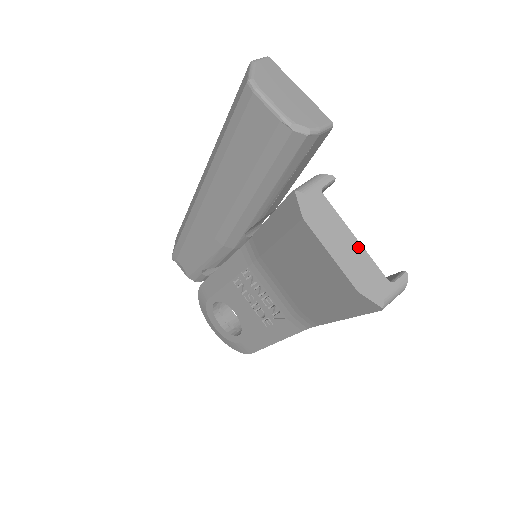
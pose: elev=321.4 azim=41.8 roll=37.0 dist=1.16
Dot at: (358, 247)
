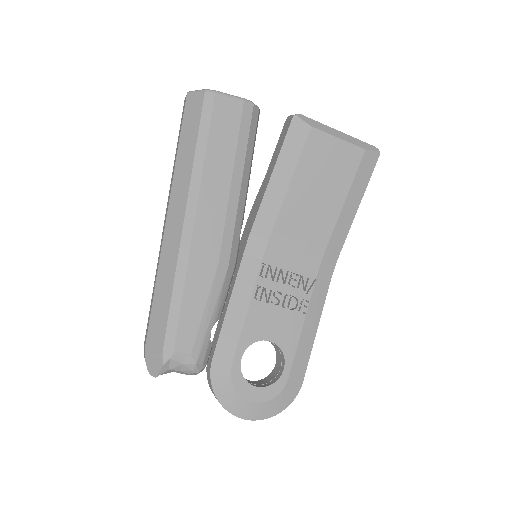
Dot at: occluded
